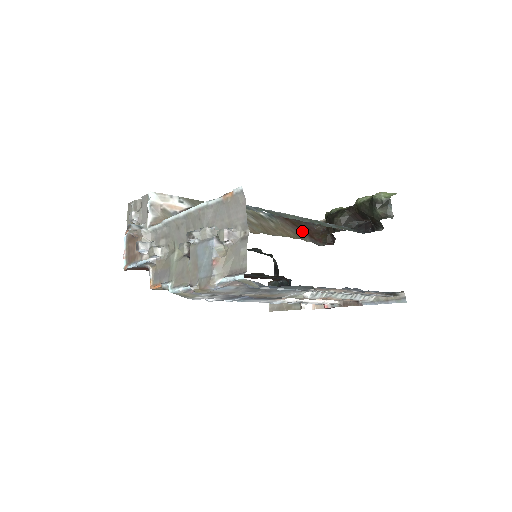
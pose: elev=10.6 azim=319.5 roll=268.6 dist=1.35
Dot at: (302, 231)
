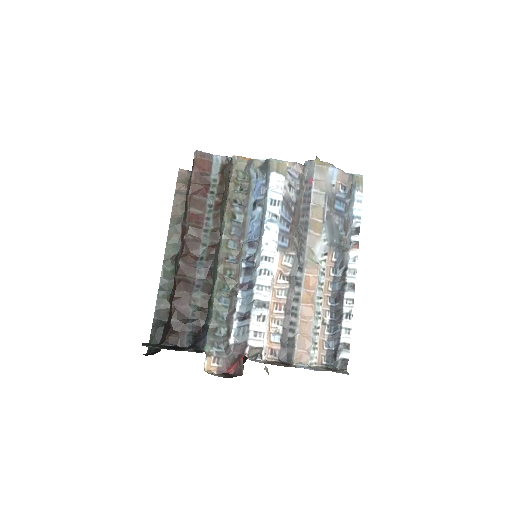
Dot at: occluded
